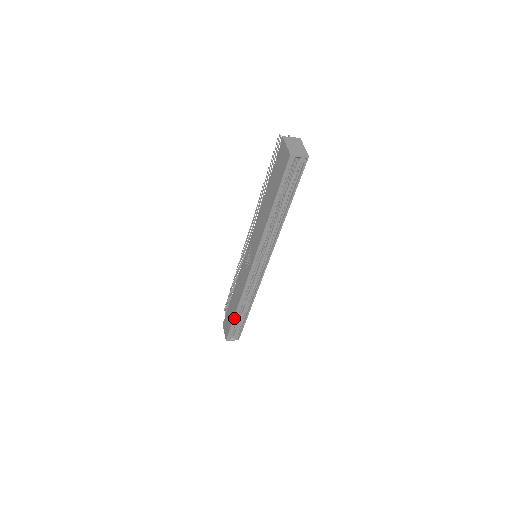
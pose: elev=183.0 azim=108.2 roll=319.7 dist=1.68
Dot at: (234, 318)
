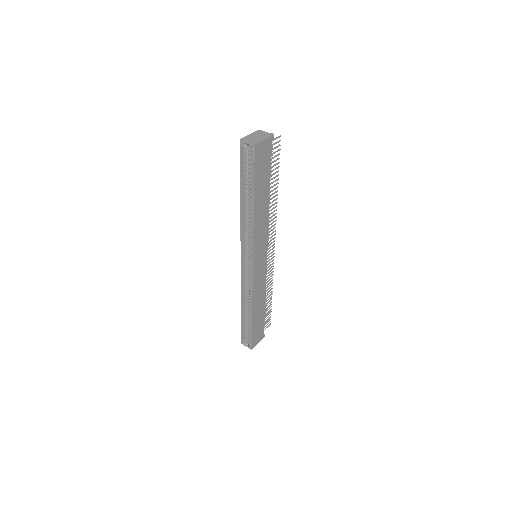
Dot at: (242, 318)
